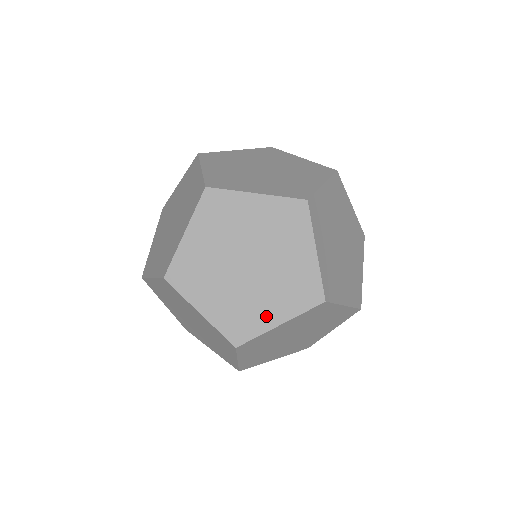
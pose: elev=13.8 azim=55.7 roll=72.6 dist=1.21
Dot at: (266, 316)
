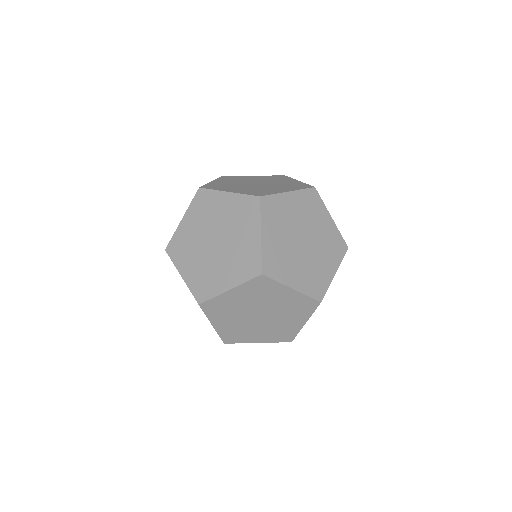
Dot at: (221, 282)
